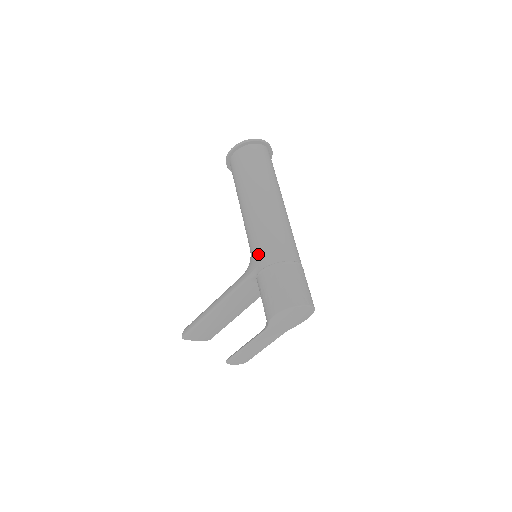
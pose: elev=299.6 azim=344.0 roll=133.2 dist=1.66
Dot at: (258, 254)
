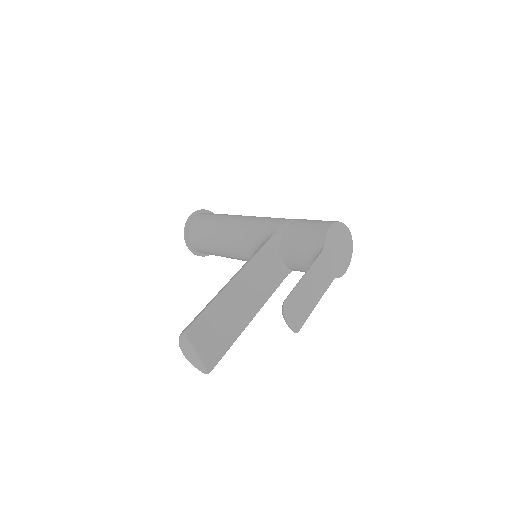
Dot at: (273, 223)
